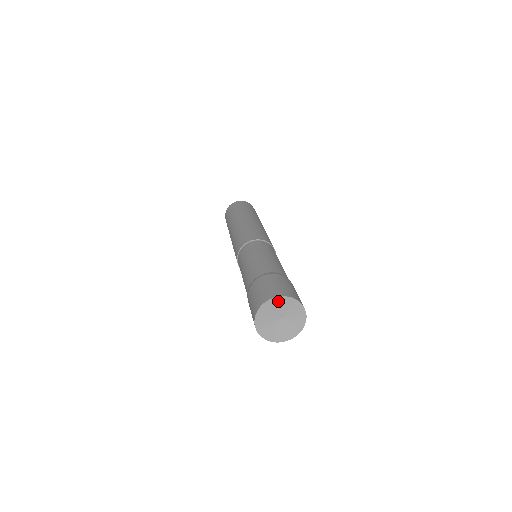
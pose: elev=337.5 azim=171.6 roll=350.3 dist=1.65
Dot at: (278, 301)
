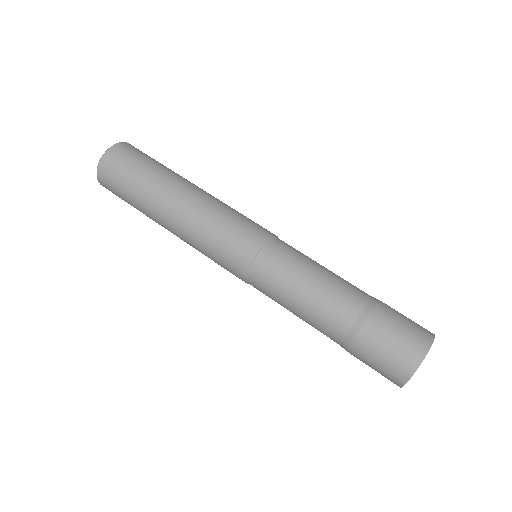
Dot at: occluded
